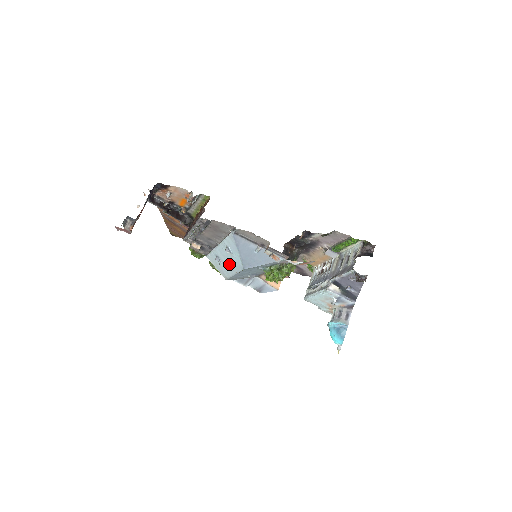
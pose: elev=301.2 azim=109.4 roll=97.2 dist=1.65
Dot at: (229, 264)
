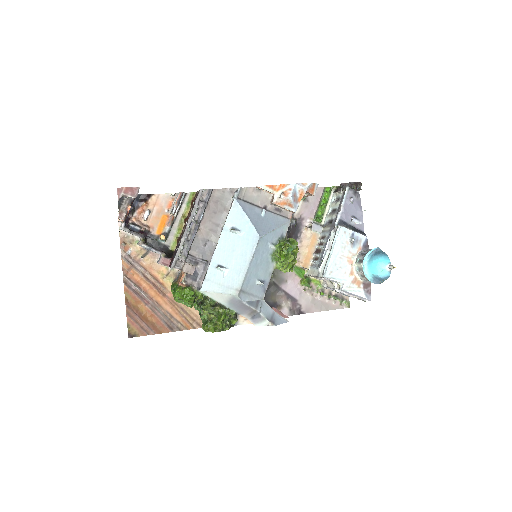
Dot at: (238, 256)
